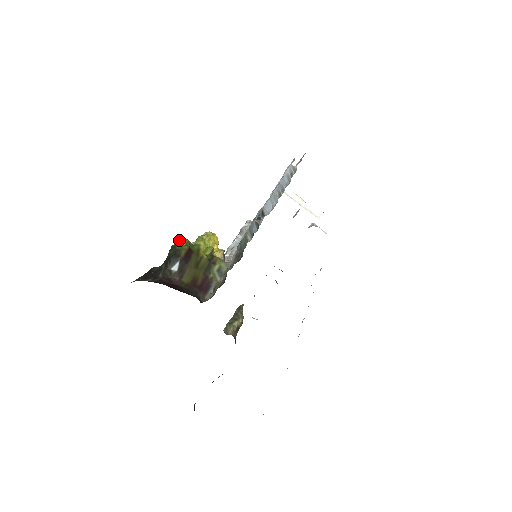
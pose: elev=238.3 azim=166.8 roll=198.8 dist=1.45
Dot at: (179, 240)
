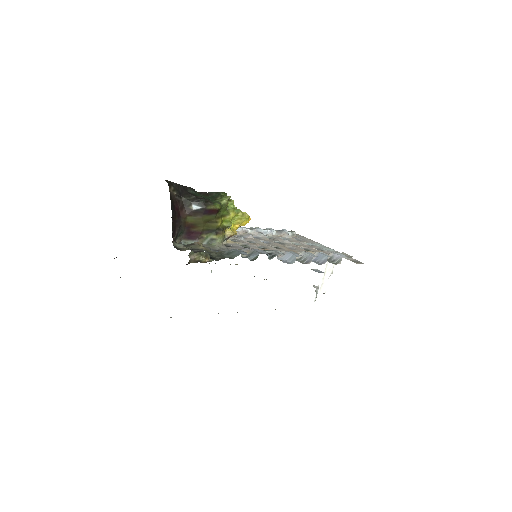
Dot at: (226, 196)
